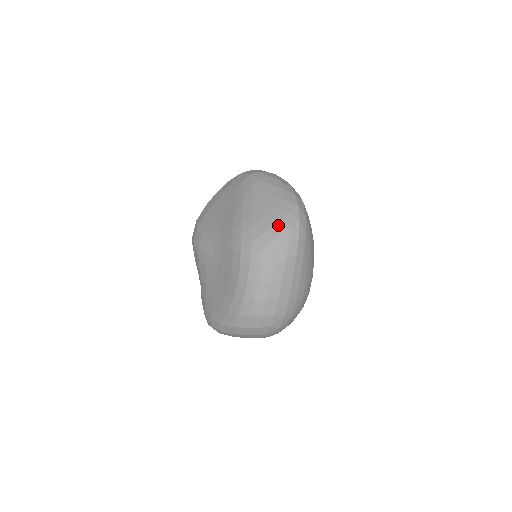
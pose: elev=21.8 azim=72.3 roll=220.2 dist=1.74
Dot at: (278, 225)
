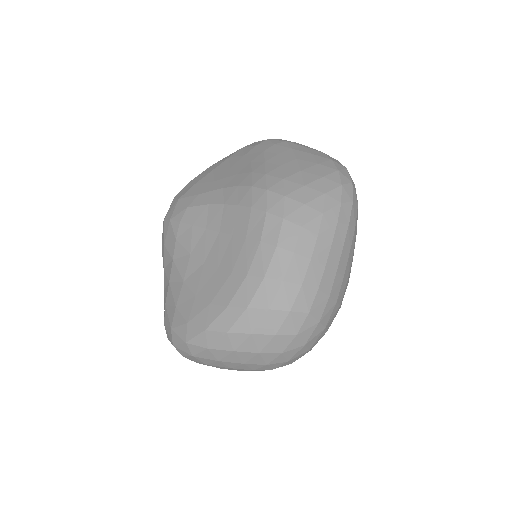
Dot at: (325, 180)
